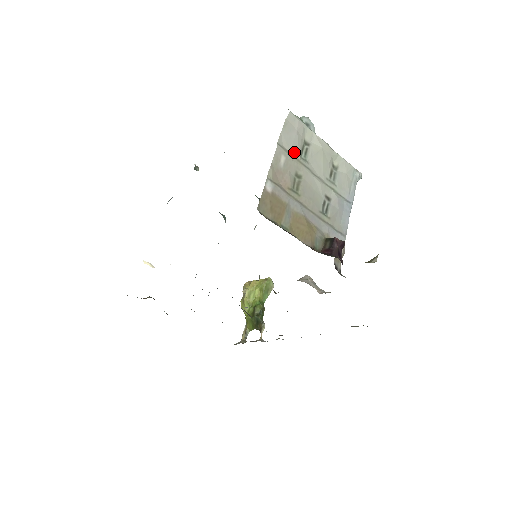
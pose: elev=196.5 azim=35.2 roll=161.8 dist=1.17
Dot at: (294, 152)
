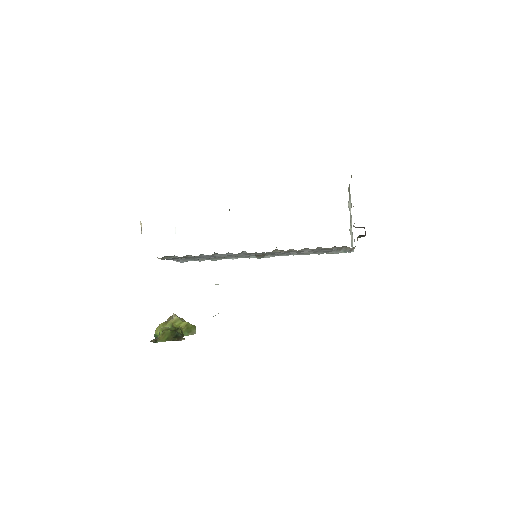
Dot at: occluded
